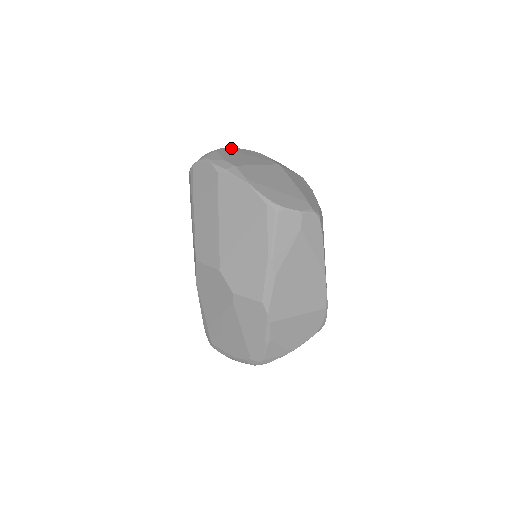
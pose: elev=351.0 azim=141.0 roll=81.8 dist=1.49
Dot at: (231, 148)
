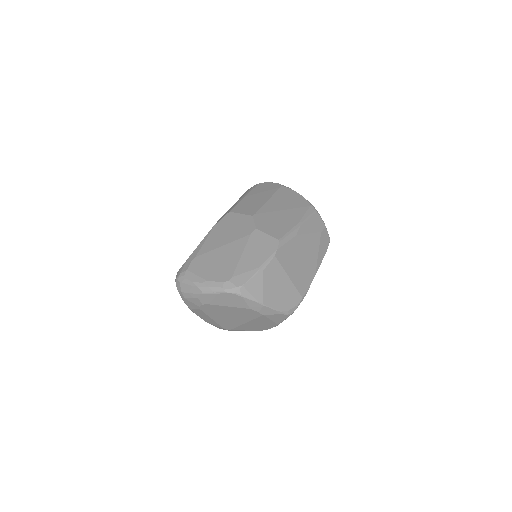
Dot at: occluded
